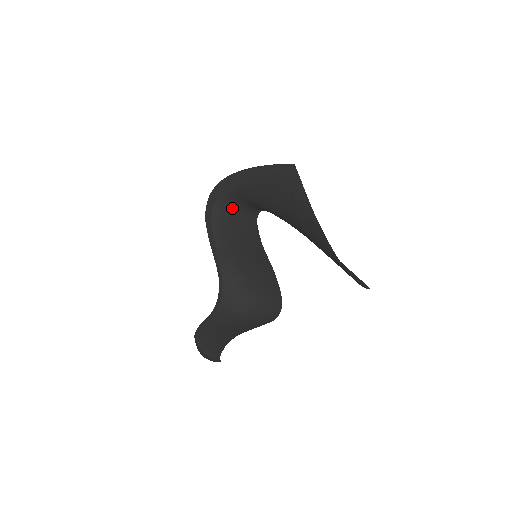
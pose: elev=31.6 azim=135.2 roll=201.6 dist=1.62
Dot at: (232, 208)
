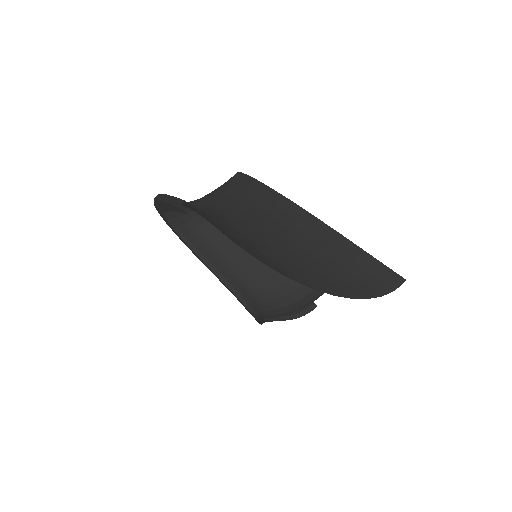
Dot at: occluded
